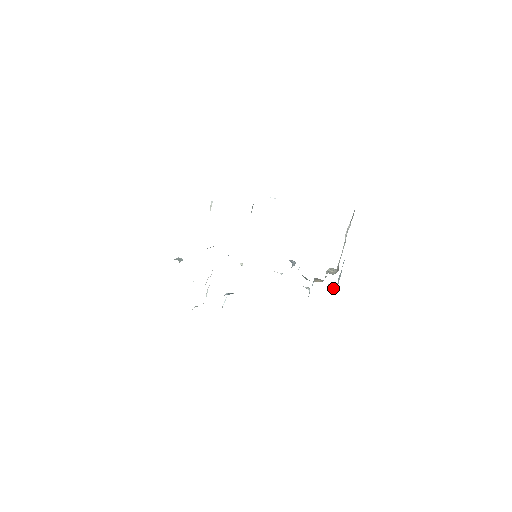
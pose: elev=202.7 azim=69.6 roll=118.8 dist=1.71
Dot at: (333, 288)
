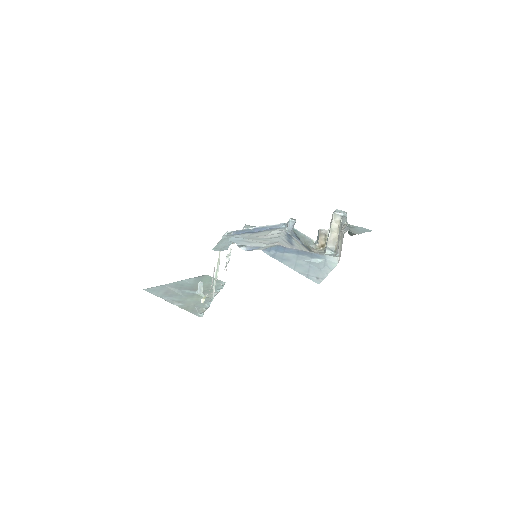
Dot at: occluded
